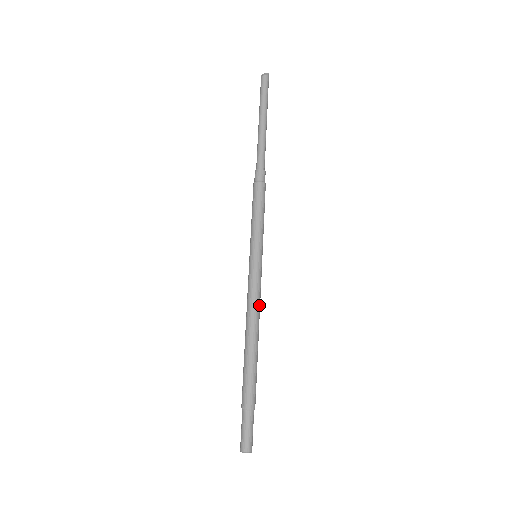
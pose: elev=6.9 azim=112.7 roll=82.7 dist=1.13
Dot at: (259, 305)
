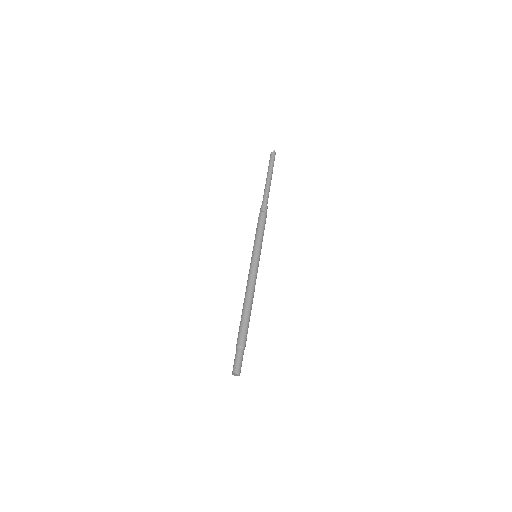
Dot at: (252, 284)
